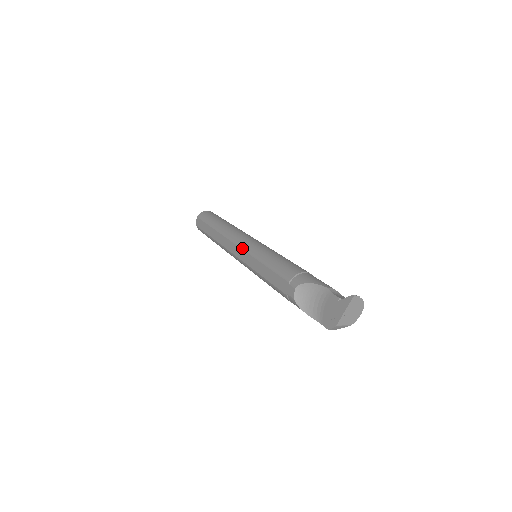
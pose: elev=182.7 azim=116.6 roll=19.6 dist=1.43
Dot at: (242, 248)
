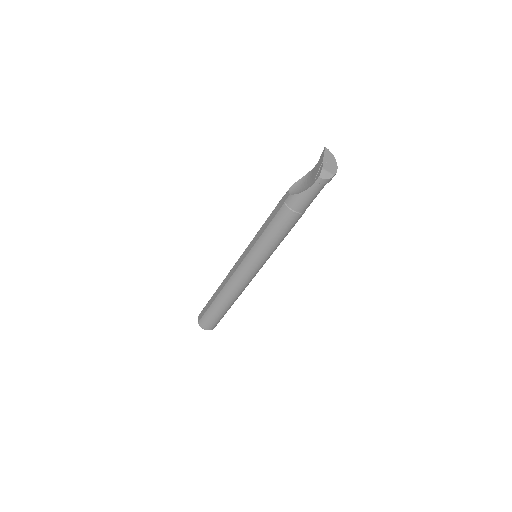
Dot at: (243, 252)
